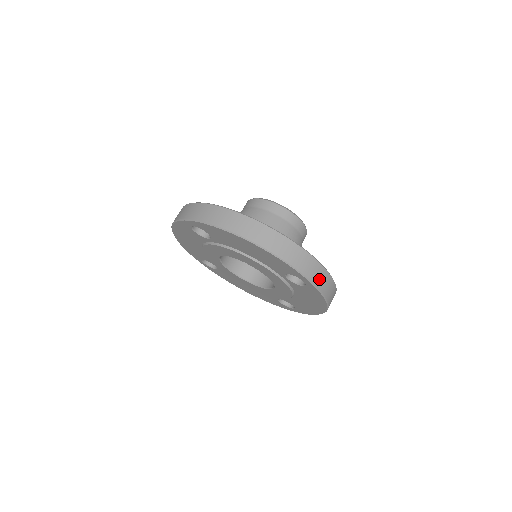
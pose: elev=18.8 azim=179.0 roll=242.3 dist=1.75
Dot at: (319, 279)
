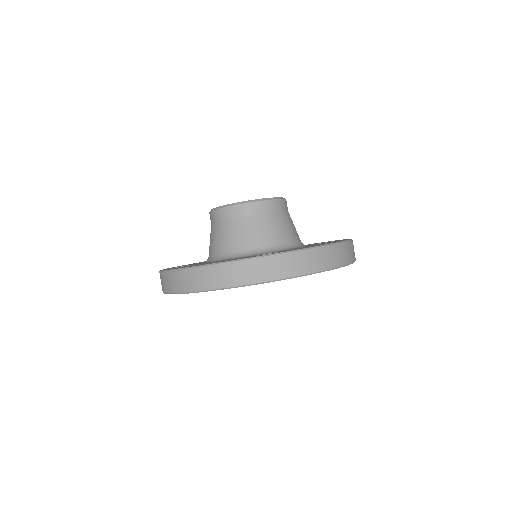
Dot at: occluded
